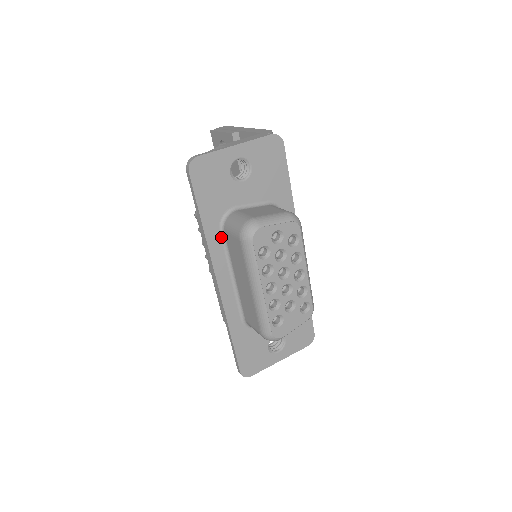
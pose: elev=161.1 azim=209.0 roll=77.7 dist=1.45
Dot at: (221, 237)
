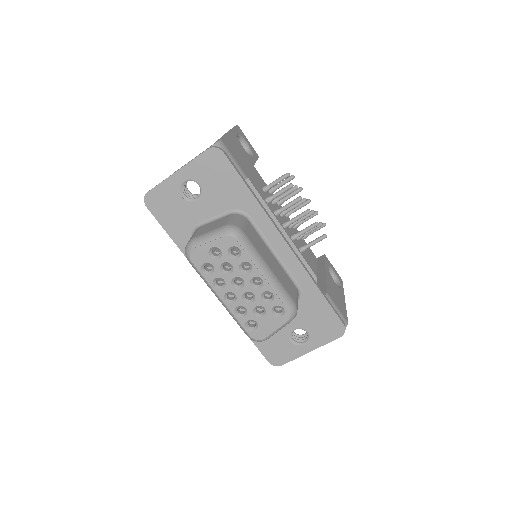
Dot at: occluded
